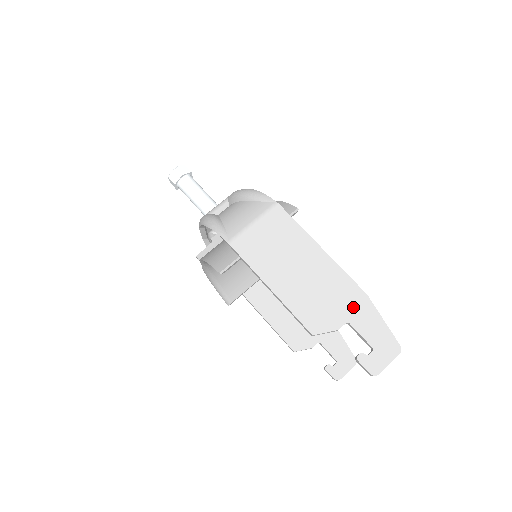
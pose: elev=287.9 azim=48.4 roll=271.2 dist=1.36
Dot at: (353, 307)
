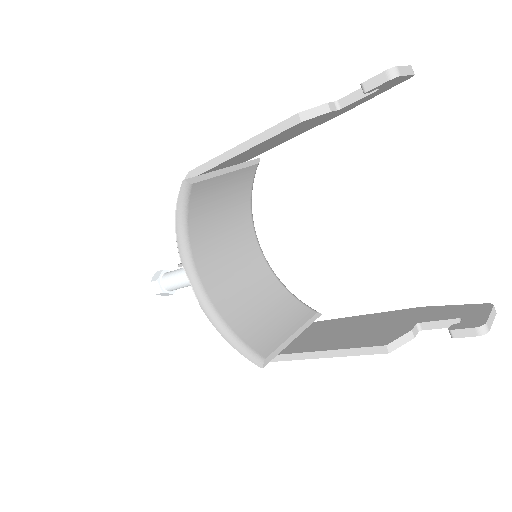
Dot at: occluded
